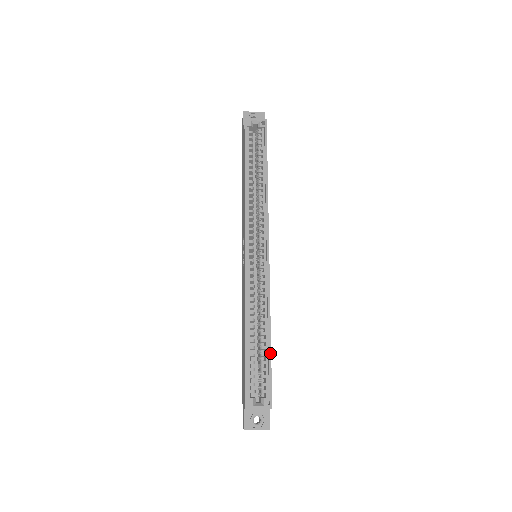
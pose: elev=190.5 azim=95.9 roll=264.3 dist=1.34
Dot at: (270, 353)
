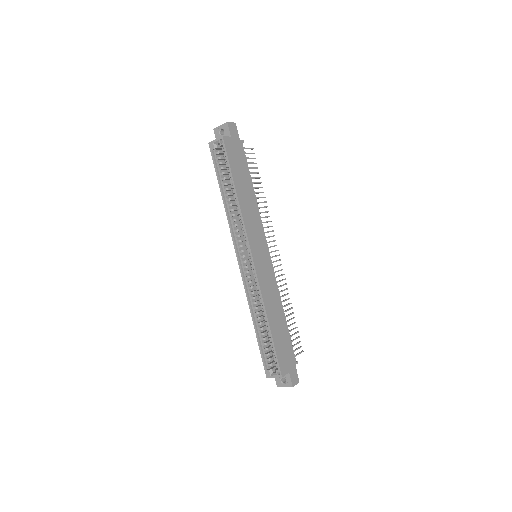
Dot at: (272, 338)
